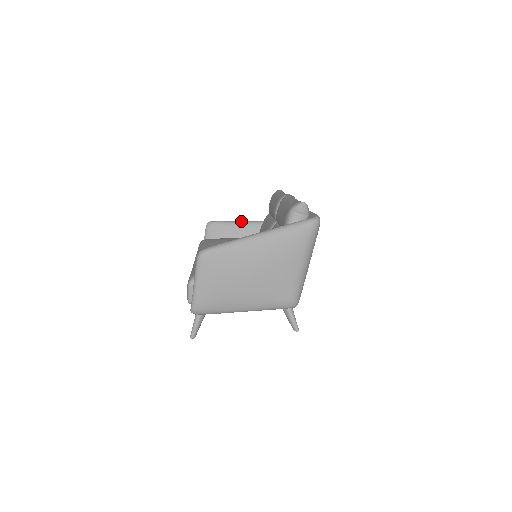
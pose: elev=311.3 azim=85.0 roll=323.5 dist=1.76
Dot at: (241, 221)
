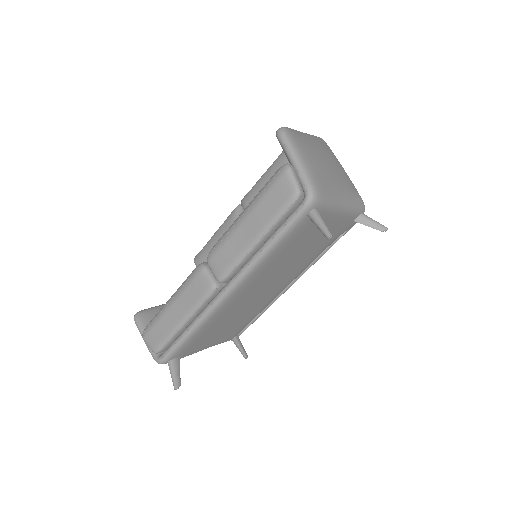
Dot at: occluded
